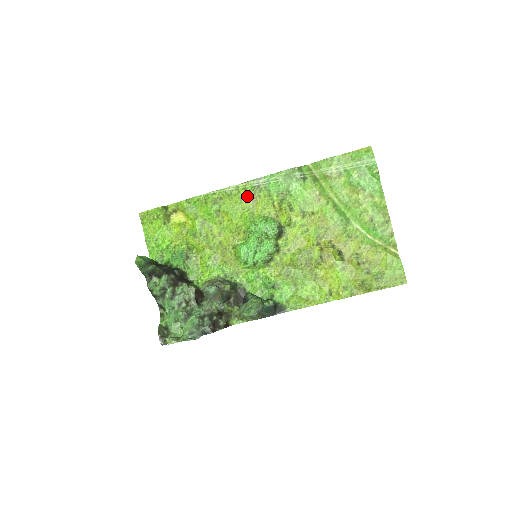
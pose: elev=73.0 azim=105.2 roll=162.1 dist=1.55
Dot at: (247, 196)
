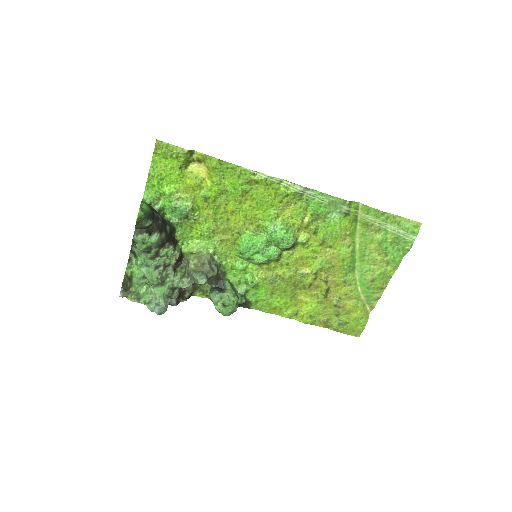
Dot at: (284, 196)
